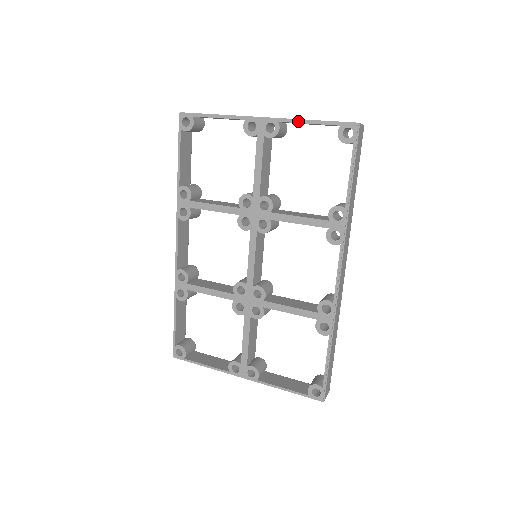
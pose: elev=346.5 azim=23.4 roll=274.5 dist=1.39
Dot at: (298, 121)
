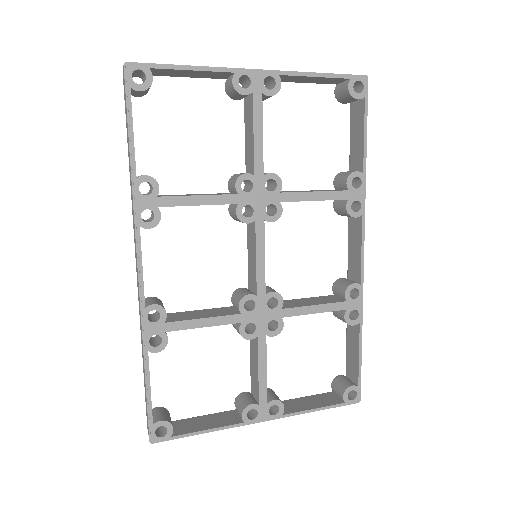
Dot at: (303, 74)
